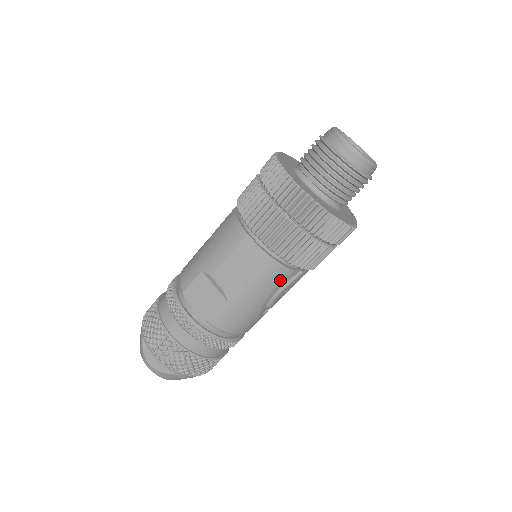
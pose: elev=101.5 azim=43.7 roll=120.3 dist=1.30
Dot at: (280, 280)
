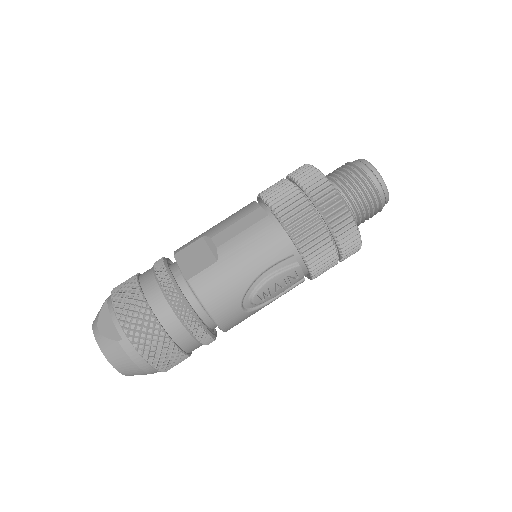
Dot at: (276, 257)
